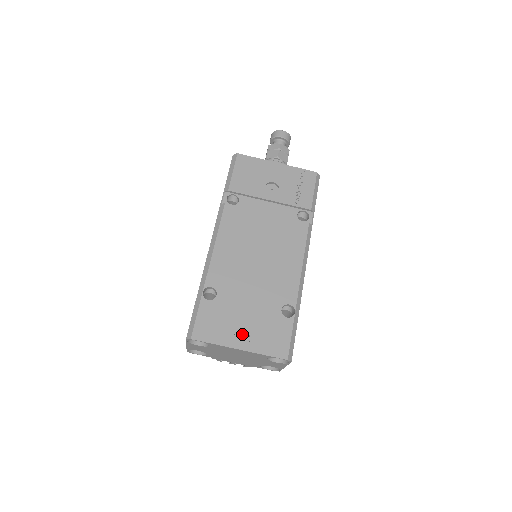
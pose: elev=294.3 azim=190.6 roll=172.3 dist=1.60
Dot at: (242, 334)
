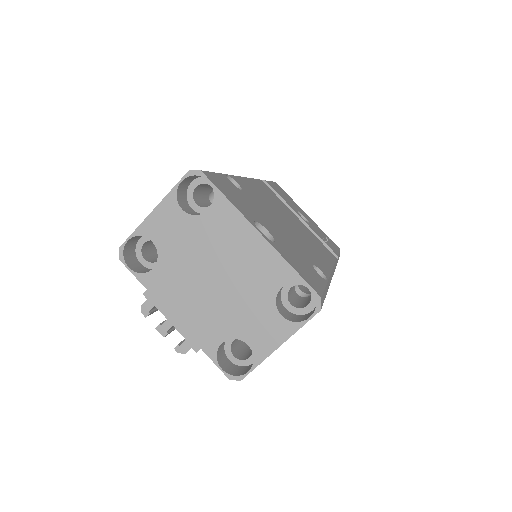
Dot at: occluded
